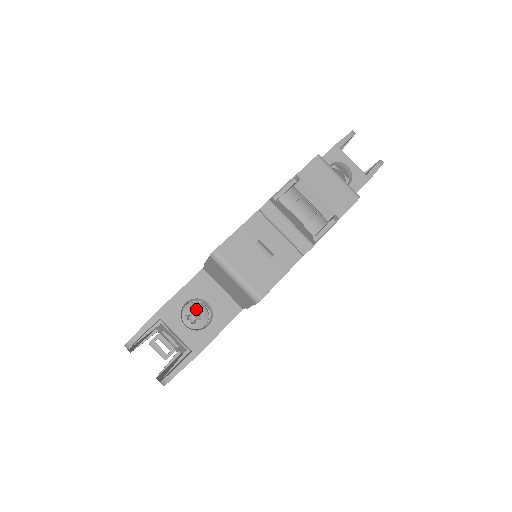
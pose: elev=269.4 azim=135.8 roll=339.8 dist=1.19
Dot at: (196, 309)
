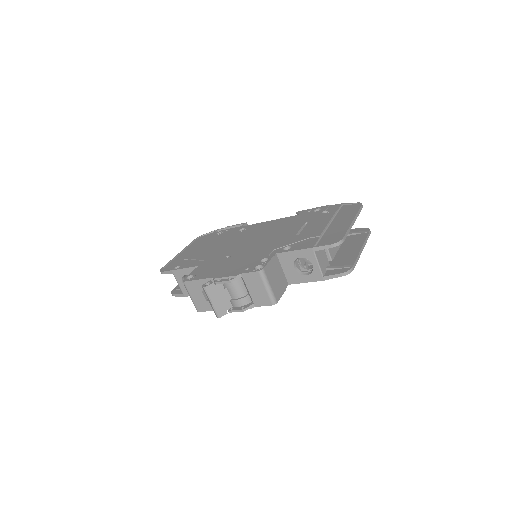
Dot at: occluded
